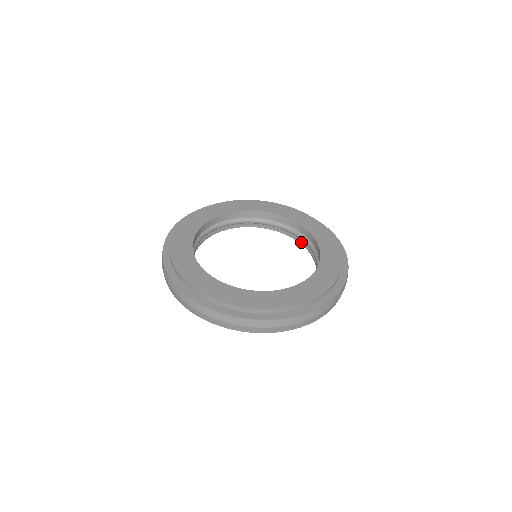
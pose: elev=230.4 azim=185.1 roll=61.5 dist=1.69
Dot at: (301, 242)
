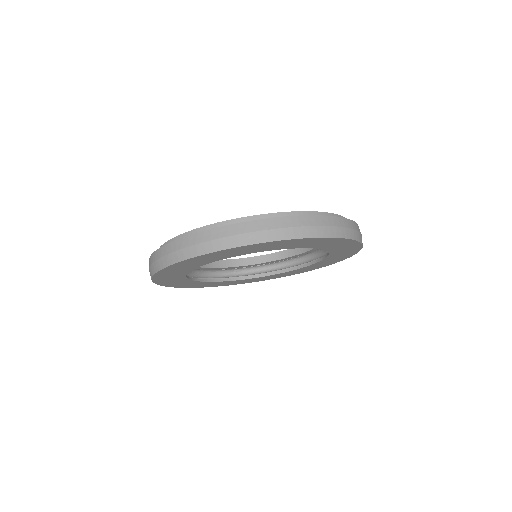
Dot at: (321, 257)
